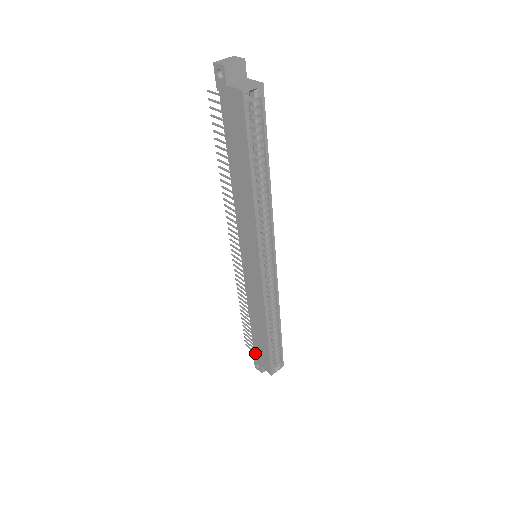
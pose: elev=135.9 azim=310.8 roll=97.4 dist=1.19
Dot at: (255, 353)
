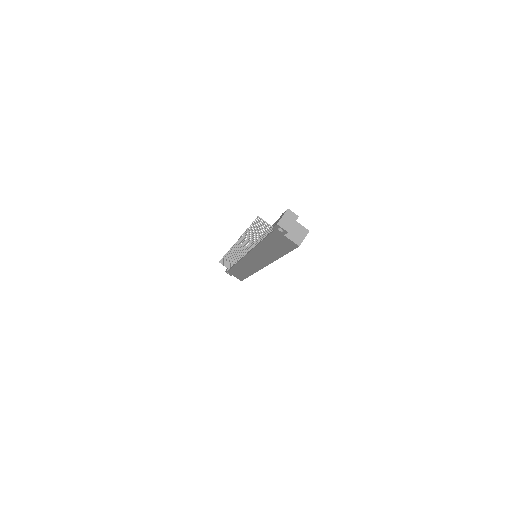
Dot at: (230, 271)
